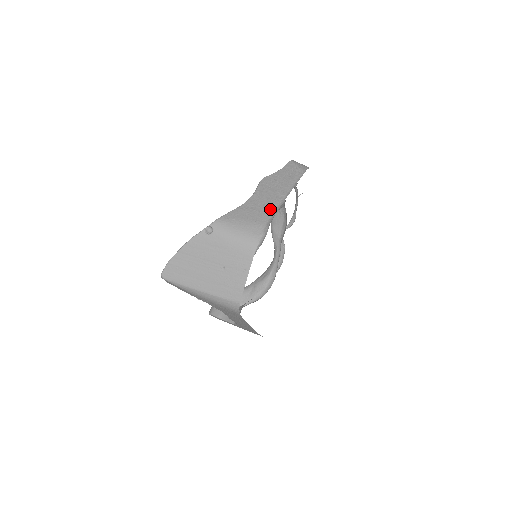
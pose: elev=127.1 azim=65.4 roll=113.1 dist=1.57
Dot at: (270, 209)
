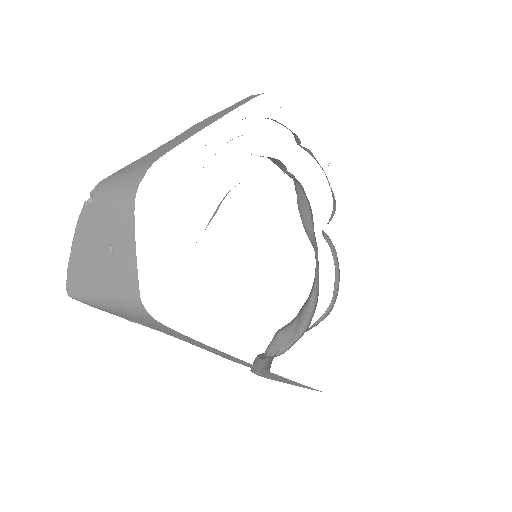
Dot at: (176, 144)
